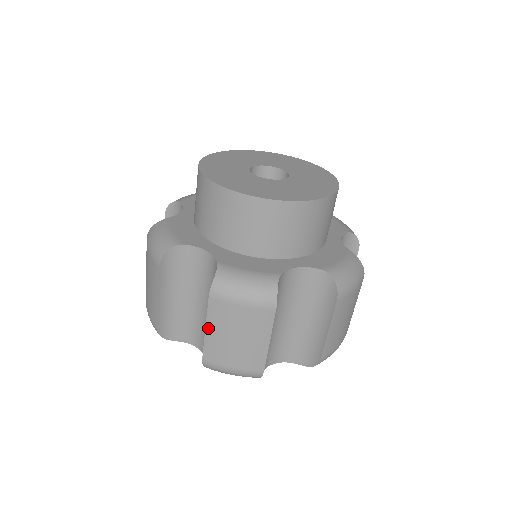
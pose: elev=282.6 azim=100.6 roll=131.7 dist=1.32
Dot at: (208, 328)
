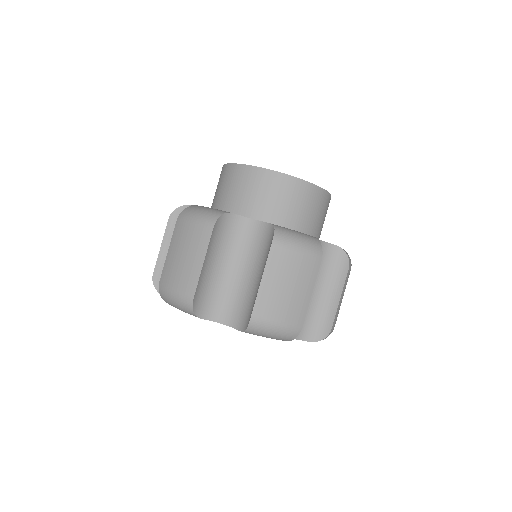
Dot at: (170, 249)
